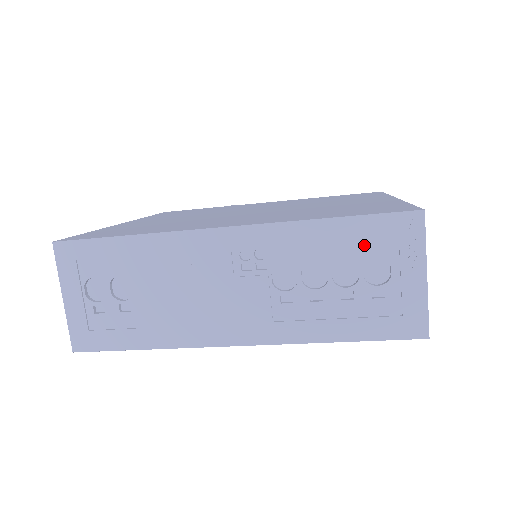
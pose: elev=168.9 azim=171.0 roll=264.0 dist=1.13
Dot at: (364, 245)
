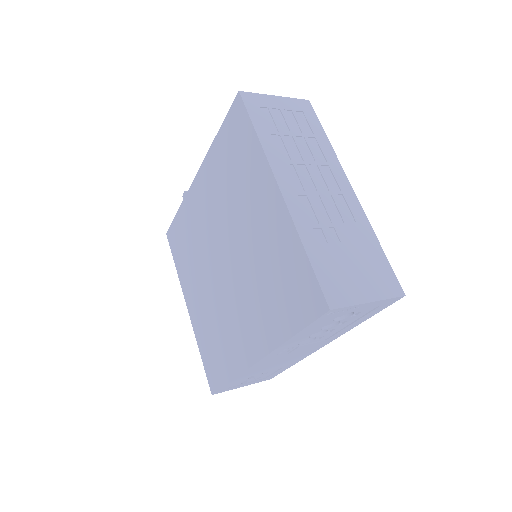
Dot at: (322, 323)
